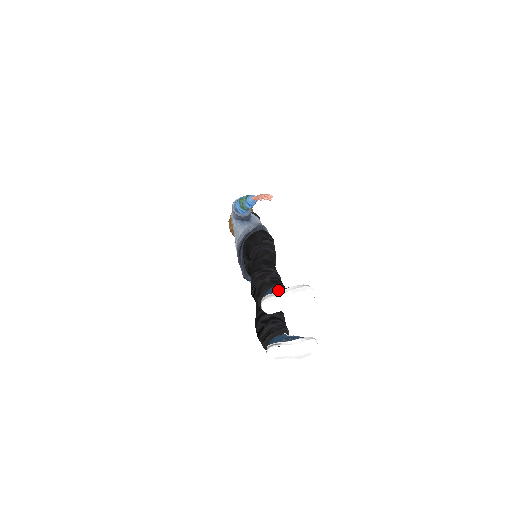
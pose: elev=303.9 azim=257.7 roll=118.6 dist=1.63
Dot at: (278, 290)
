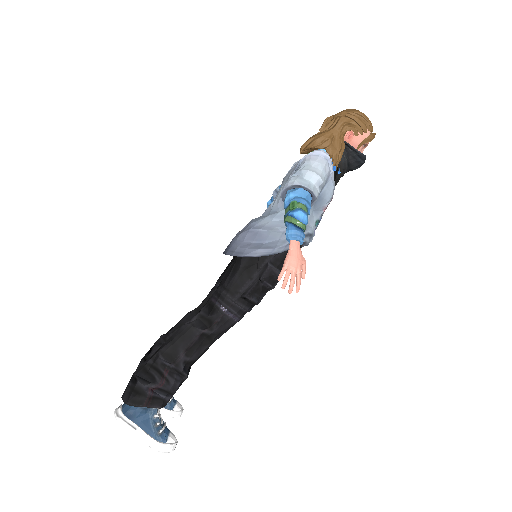
Dot at: (141, 419)
